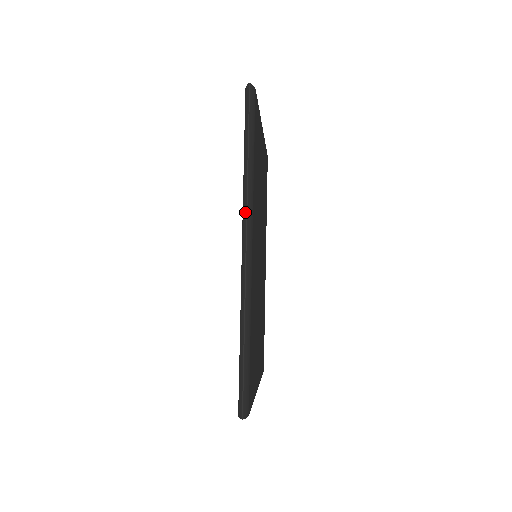
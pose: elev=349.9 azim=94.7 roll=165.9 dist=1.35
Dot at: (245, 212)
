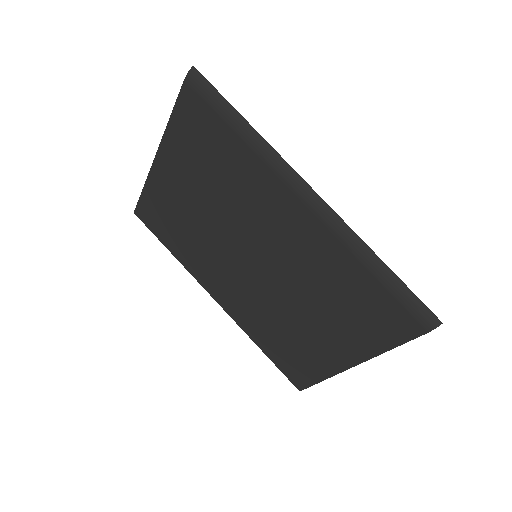
Dot at: (287, 166)
